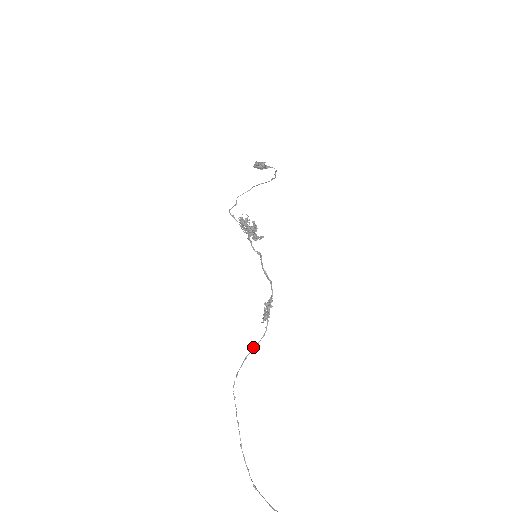
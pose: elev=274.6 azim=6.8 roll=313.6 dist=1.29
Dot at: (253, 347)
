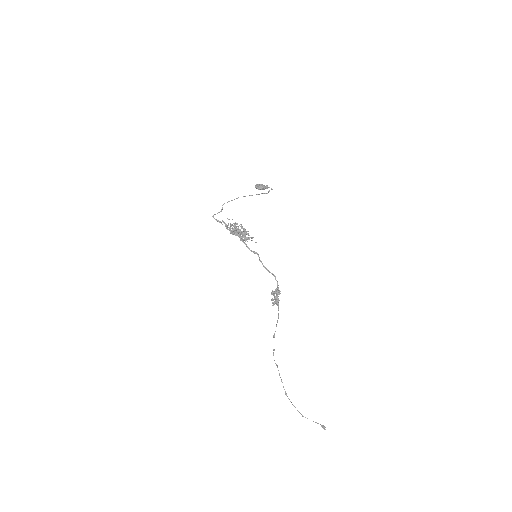
Dot at: occluded
